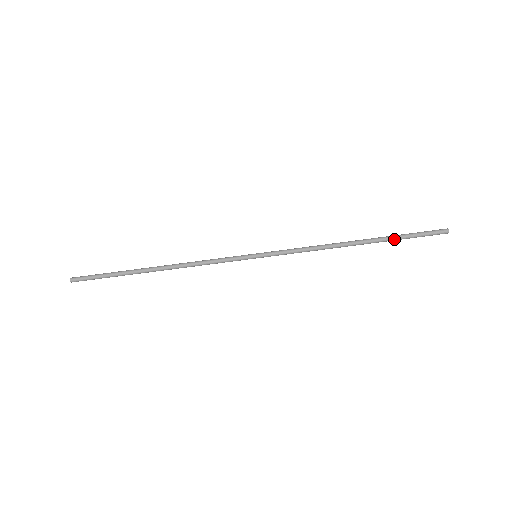
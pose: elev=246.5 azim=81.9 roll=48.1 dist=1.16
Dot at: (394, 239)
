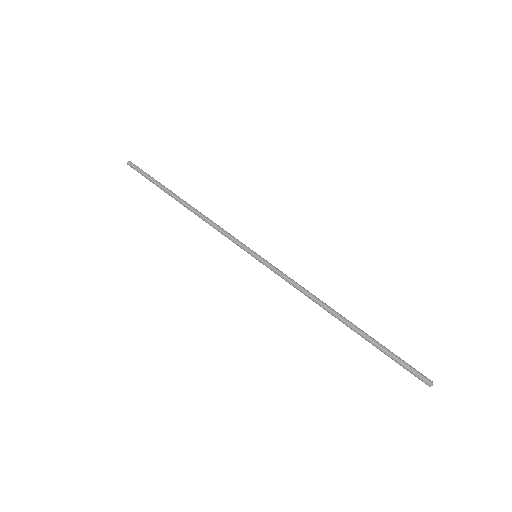
Dot at: (375, 345)
